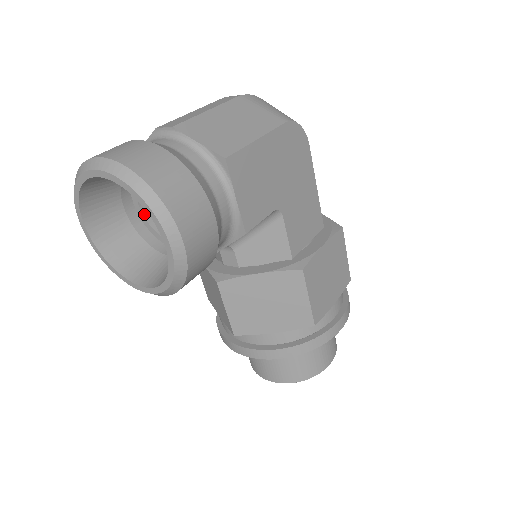
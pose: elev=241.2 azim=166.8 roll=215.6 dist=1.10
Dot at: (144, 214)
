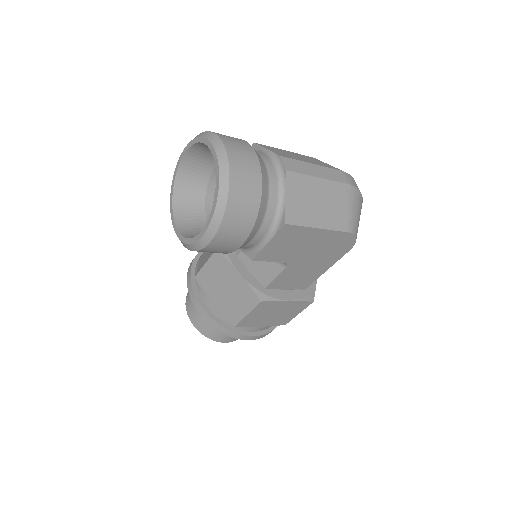
Dot at: occluded
